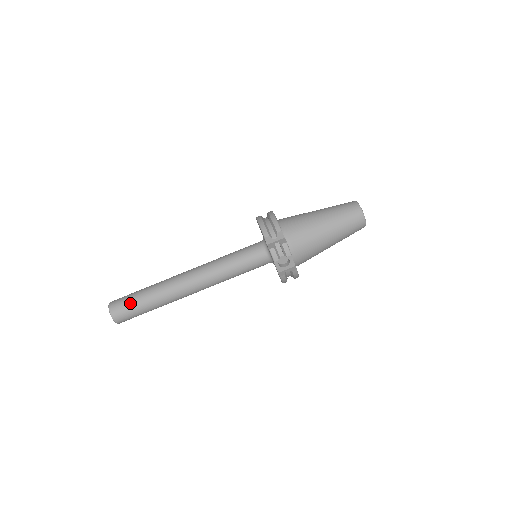
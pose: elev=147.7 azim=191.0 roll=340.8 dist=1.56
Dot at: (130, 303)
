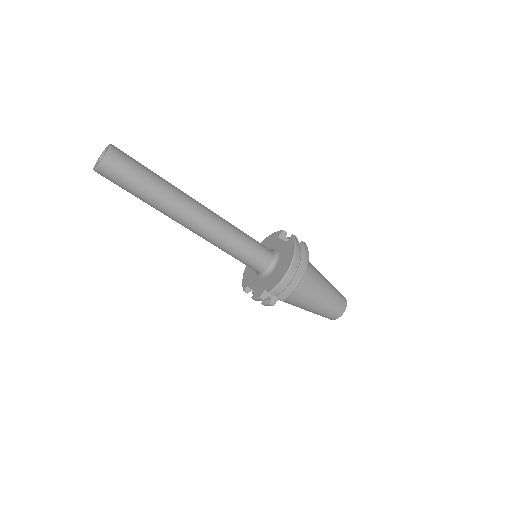
Dot at: (125, 184)
